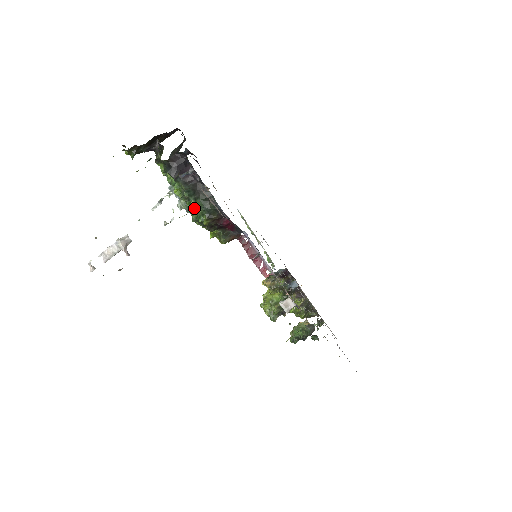
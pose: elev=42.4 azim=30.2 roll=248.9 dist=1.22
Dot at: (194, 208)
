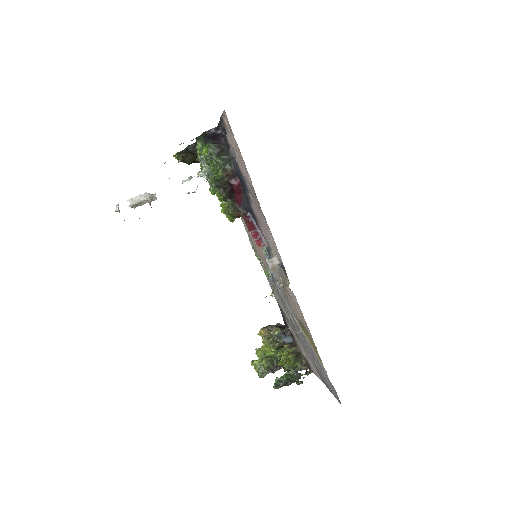
Dot at: (214, 165)
